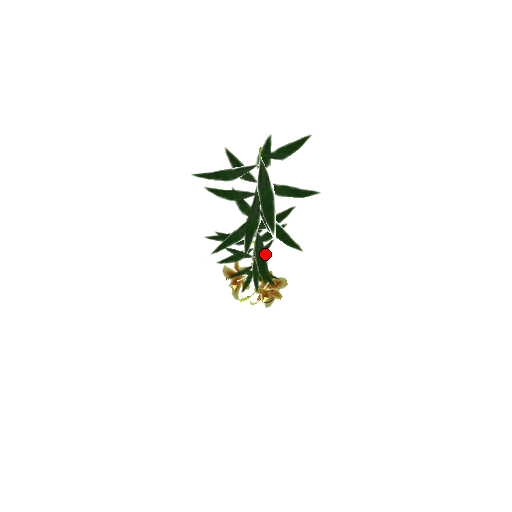
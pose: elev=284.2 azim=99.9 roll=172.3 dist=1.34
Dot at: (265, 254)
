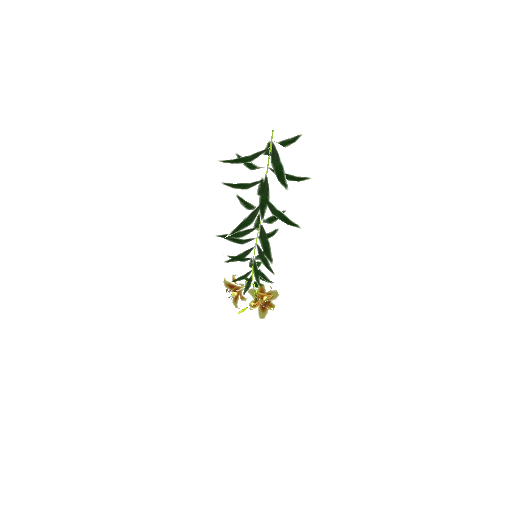
Dot at: (268, 242)
